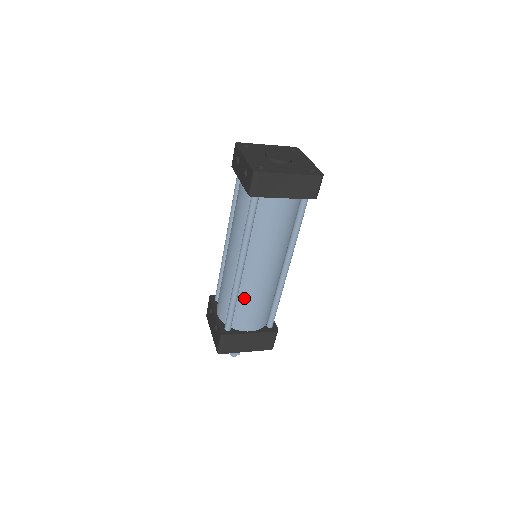
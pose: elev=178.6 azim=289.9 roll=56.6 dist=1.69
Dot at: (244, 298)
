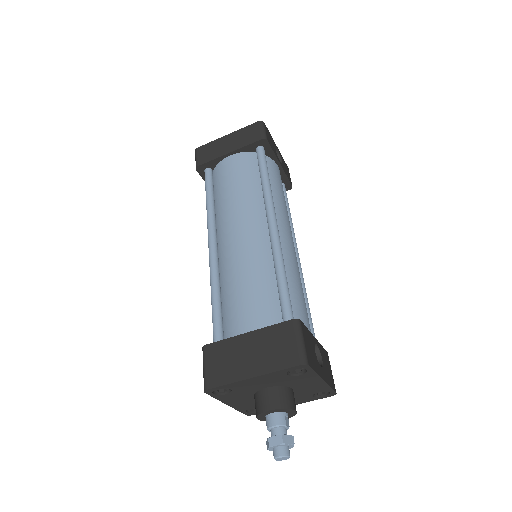
Dot at: (227, 283)
